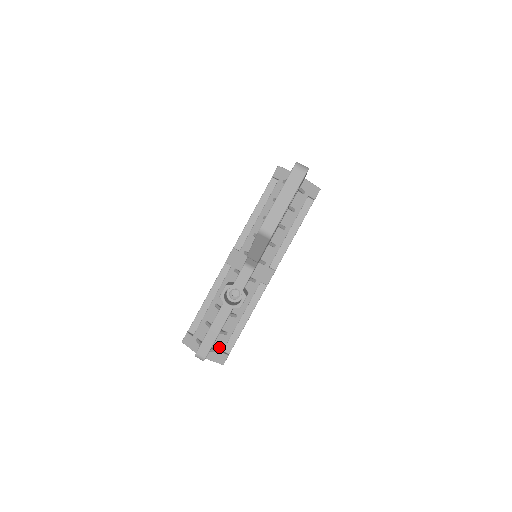
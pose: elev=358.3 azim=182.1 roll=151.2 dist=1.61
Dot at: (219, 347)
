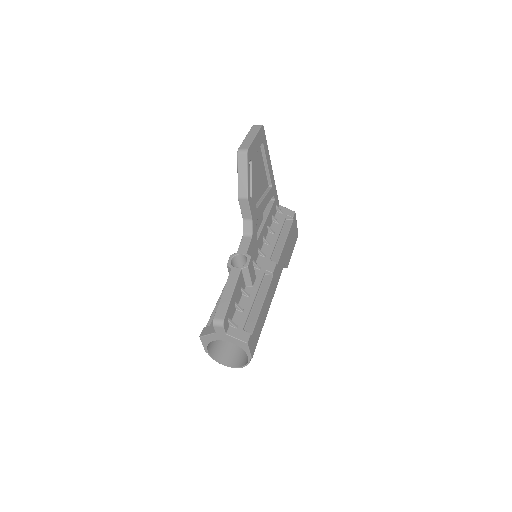
Dot at: (238, 324)
